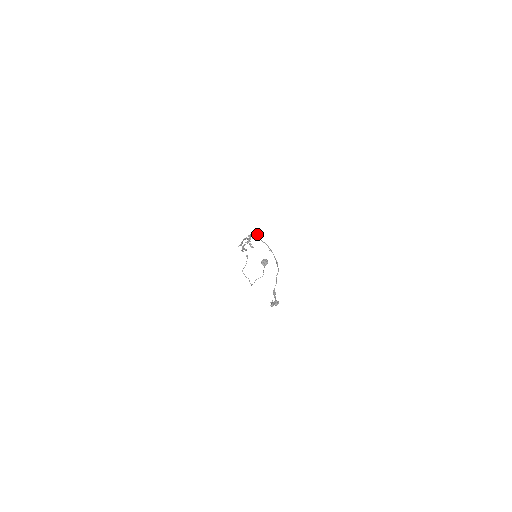
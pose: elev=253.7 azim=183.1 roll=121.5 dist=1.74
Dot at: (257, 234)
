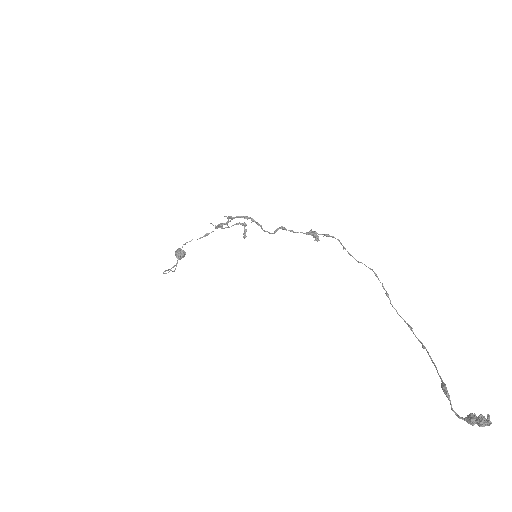
Dot at: occluded
